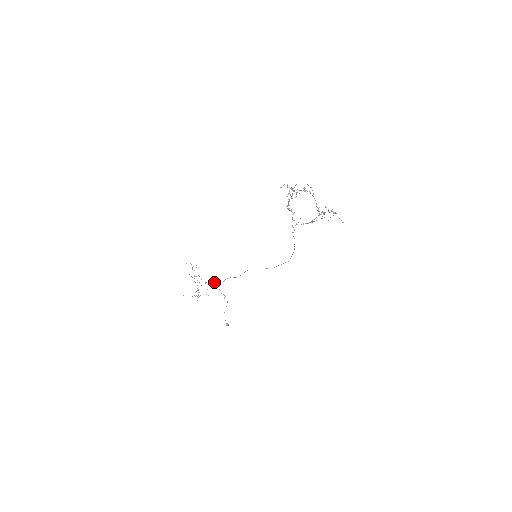
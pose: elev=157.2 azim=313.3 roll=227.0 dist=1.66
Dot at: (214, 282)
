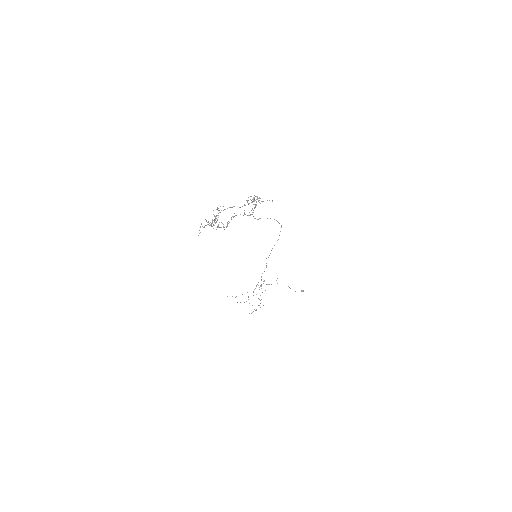
Dot at: occluded
